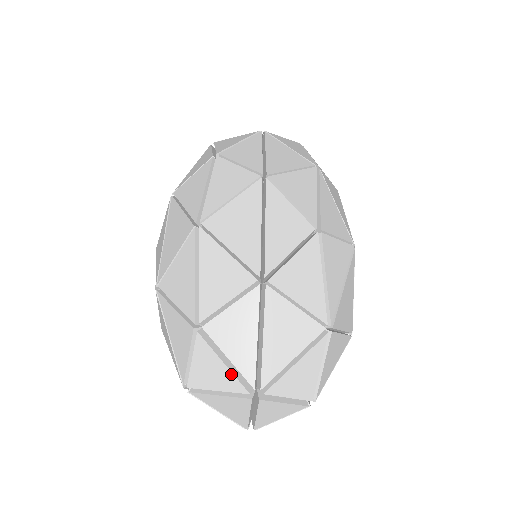
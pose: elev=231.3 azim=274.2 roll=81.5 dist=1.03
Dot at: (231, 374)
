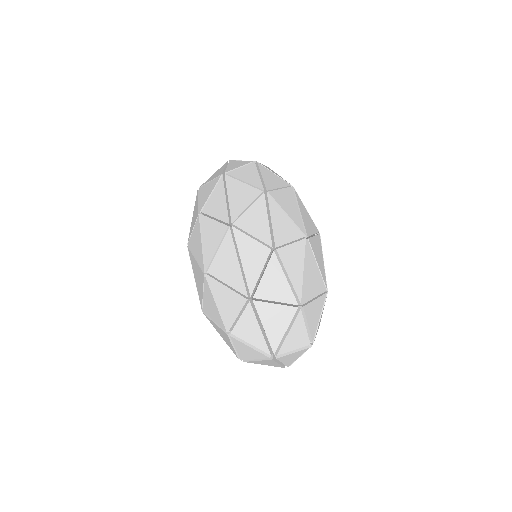
Dot at: (256, 351)
